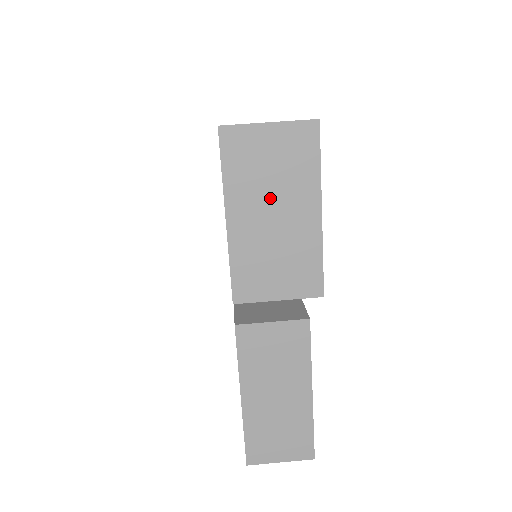
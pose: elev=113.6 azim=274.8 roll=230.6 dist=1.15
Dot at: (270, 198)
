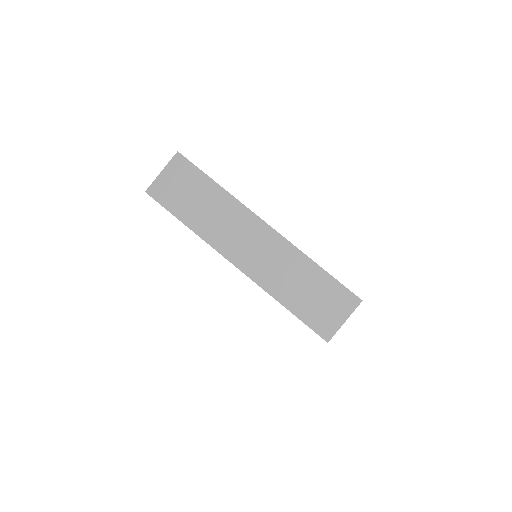
Dot at: occluded
